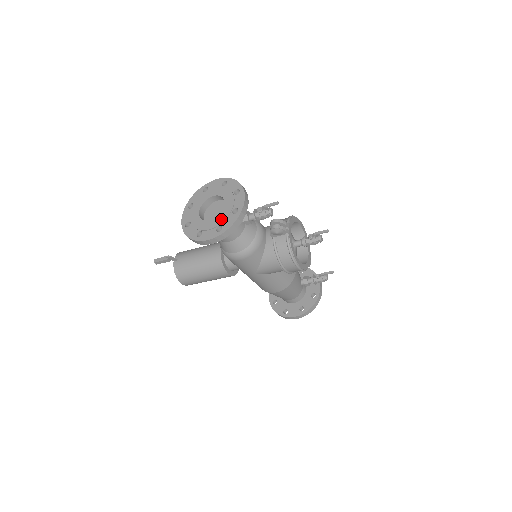
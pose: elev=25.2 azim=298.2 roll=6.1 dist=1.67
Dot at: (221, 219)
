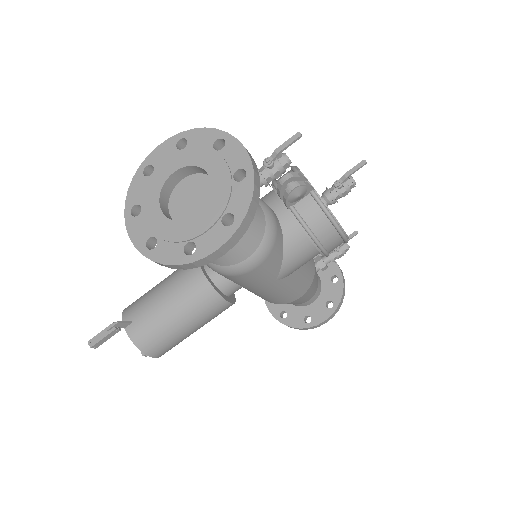
Dot at: (220, 201)
